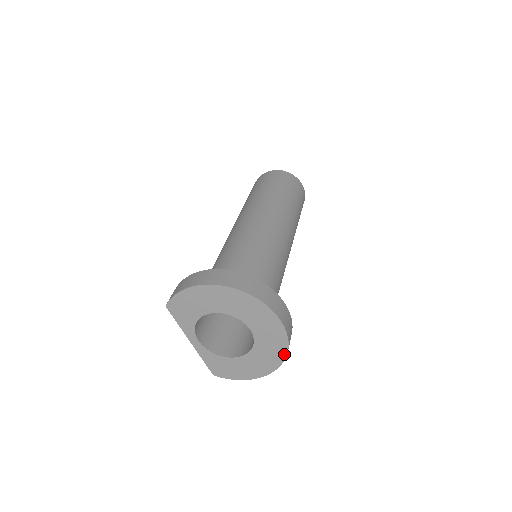
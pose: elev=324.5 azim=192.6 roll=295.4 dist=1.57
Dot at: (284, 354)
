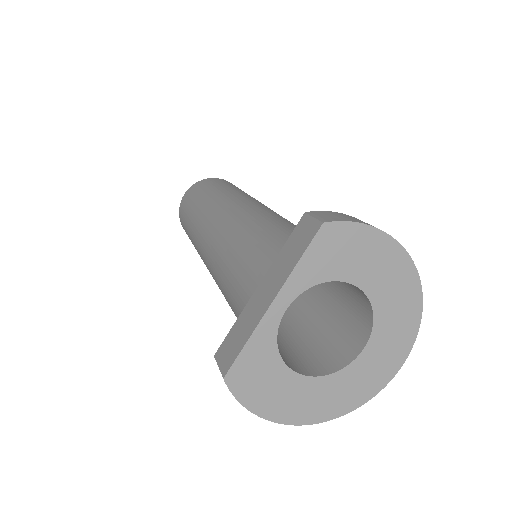
Dot at: (353, 407)
